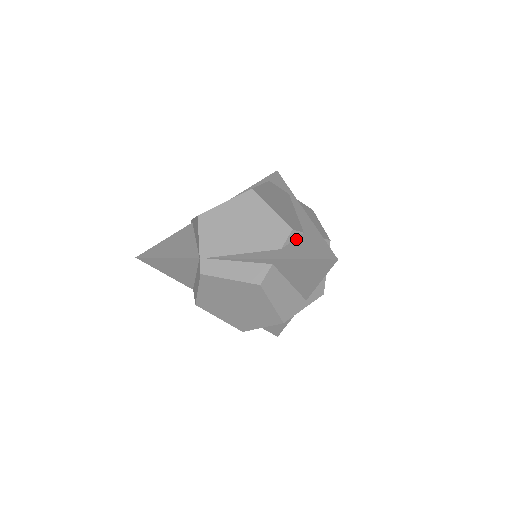
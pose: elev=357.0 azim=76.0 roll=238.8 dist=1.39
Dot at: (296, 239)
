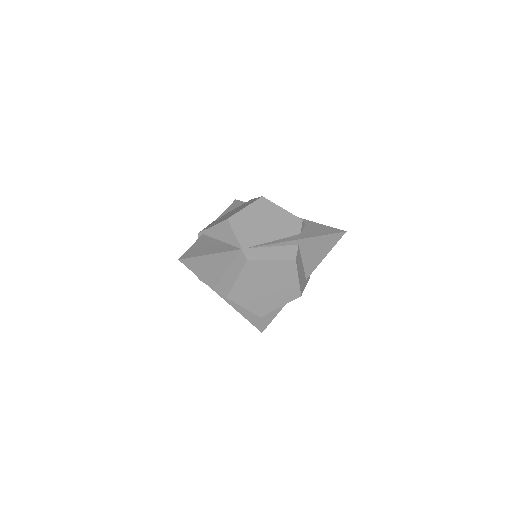
Dot at: (304, 228)
